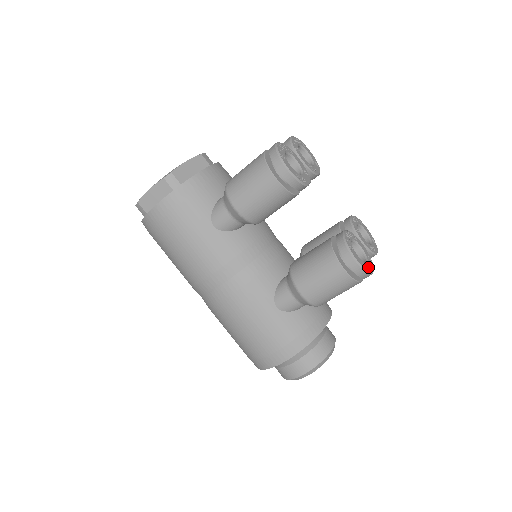
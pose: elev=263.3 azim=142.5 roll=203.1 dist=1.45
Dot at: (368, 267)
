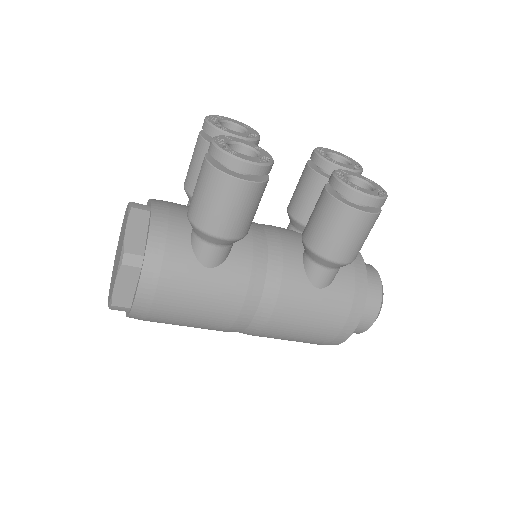
Dot at: (380, 191)
